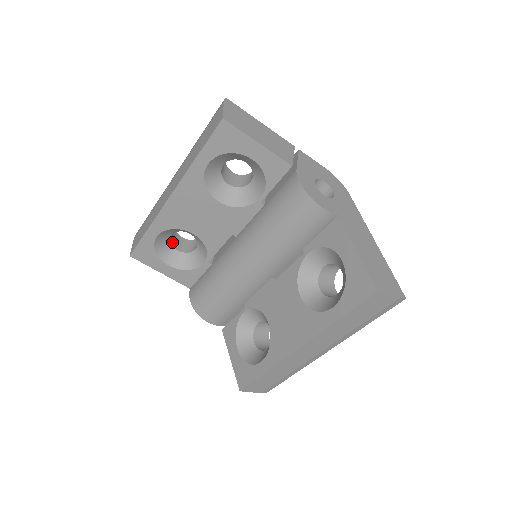
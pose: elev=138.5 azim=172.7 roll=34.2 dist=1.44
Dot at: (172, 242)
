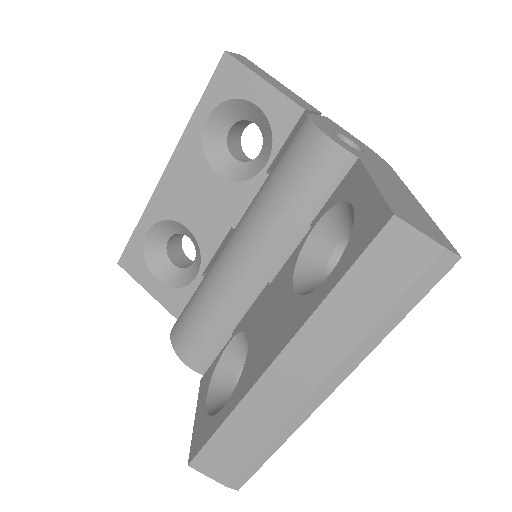
Dot at: (170, 253)
